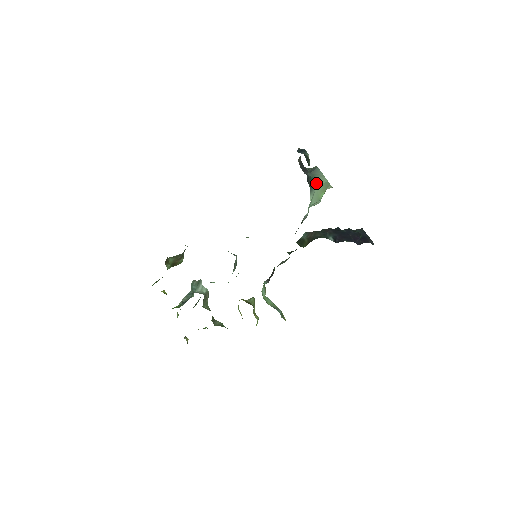
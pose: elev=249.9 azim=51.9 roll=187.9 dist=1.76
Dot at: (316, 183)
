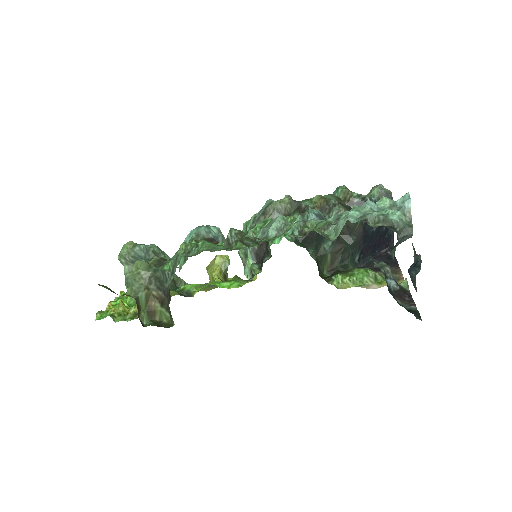
Dot at: occluded
